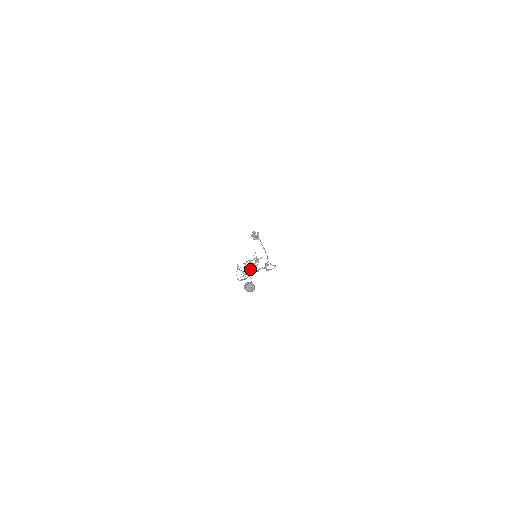
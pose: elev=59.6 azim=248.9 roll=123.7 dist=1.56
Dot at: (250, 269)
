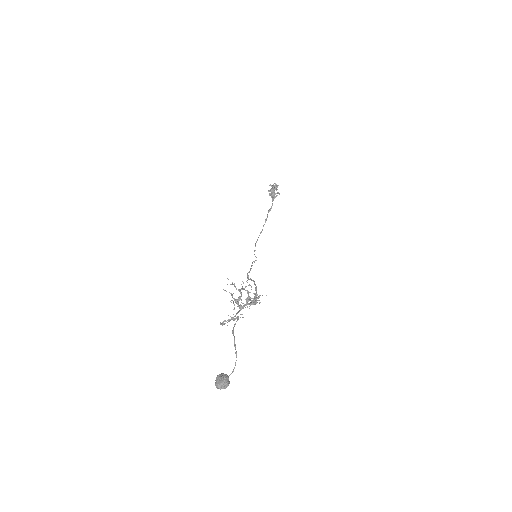
Dot at: occluded
